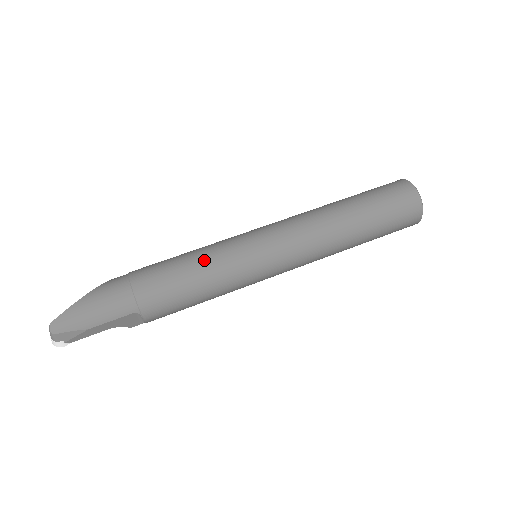
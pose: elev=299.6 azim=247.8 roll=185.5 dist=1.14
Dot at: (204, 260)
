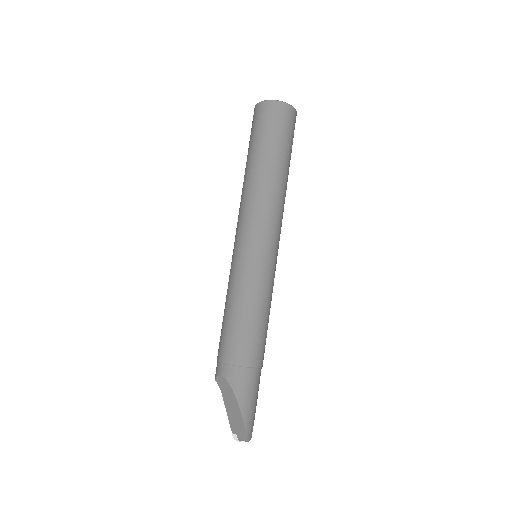
Dot at: (261, 302)
